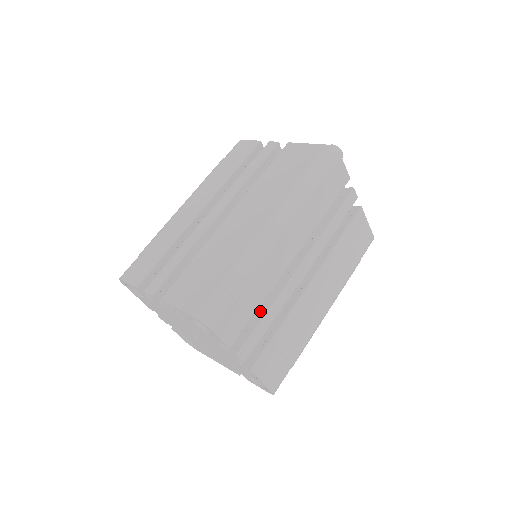
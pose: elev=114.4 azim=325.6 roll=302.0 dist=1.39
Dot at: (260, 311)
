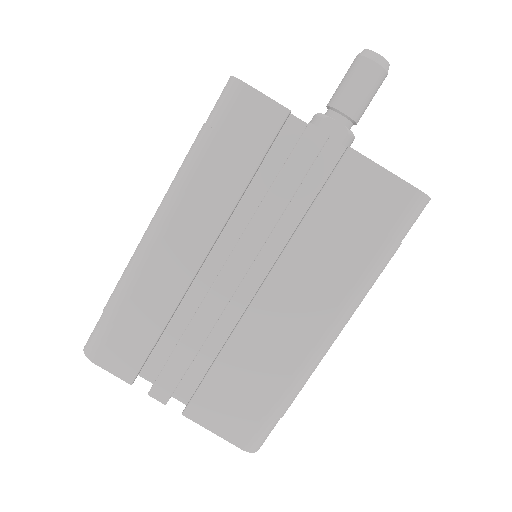
Dot at: occluded
